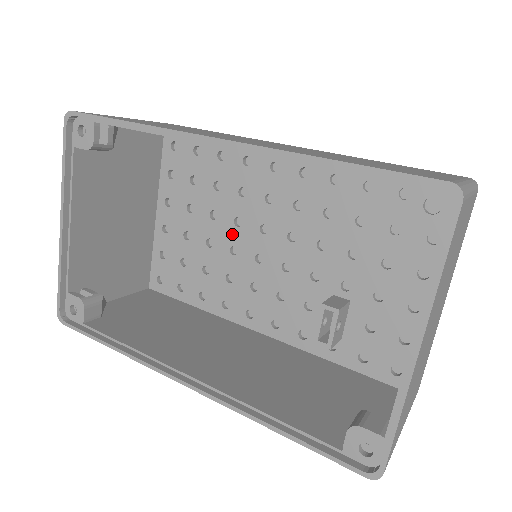
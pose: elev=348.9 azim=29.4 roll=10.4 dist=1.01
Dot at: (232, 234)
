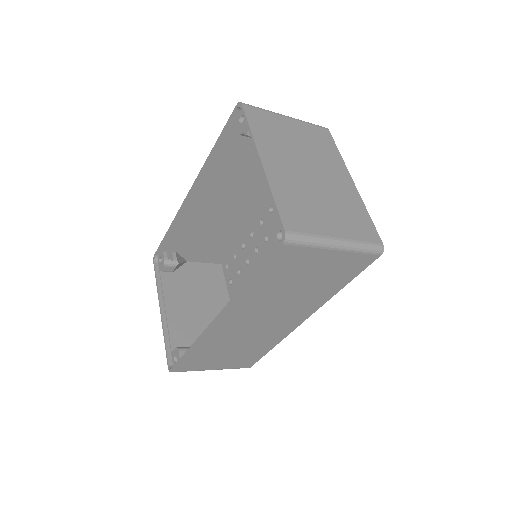
Dot at: occluded
